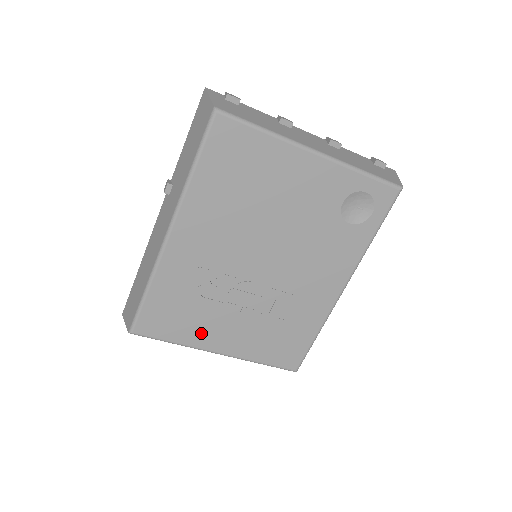
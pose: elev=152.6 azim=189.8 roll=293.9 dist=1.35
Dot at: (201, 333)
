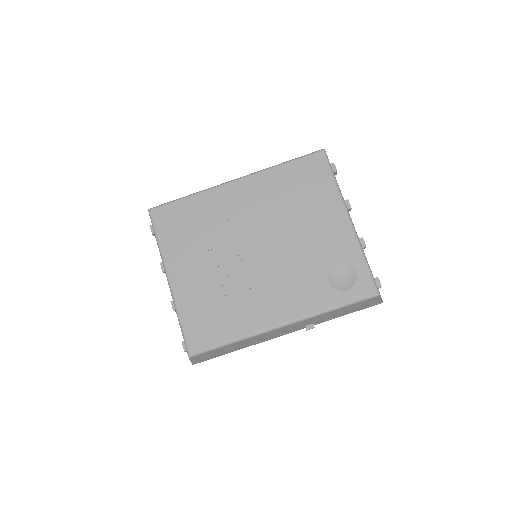
Dot at: (178, 253)
